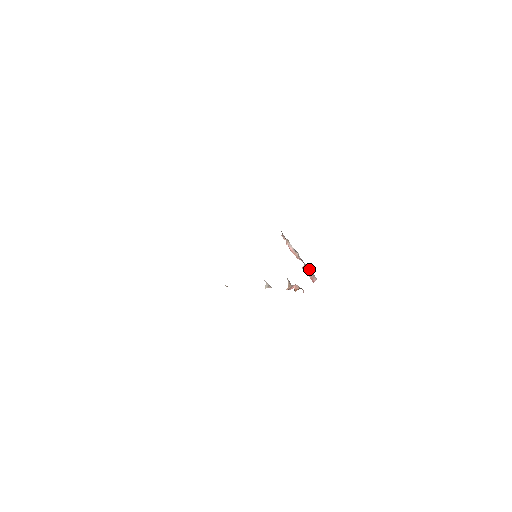
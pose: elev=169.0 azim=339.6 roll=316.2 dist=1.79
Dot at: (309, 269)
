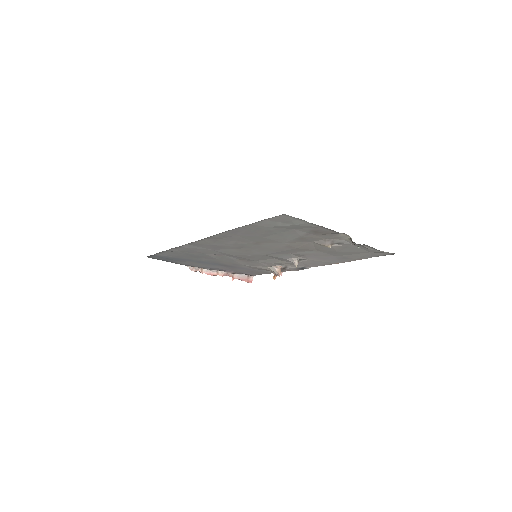
Dot at: (240, 274)
